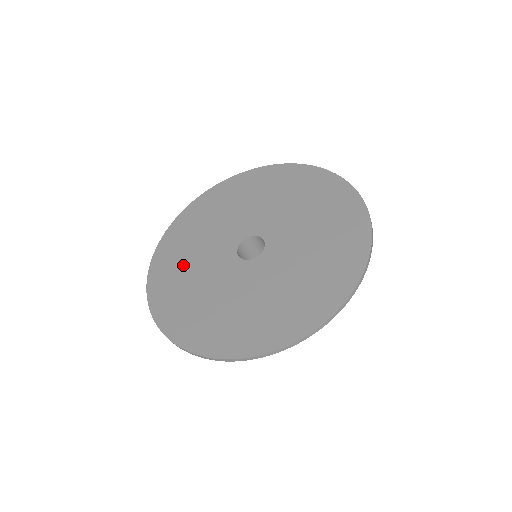
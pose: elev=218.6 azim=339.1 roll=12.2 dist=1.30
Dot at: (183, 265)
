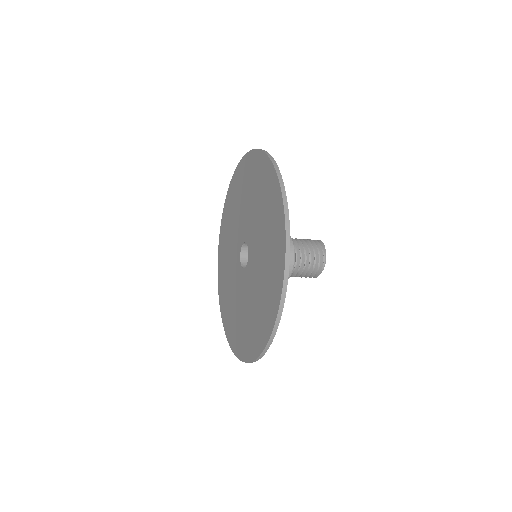
Dot at: (228, 233)
